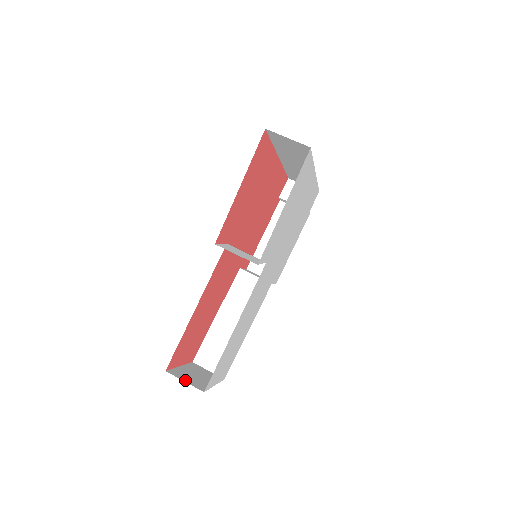
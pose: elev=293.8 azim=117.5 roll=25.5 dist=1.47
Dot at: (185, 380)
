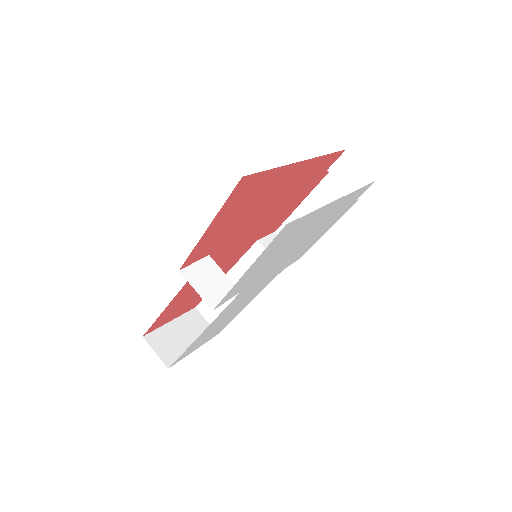
Dot at: (158, 350)
